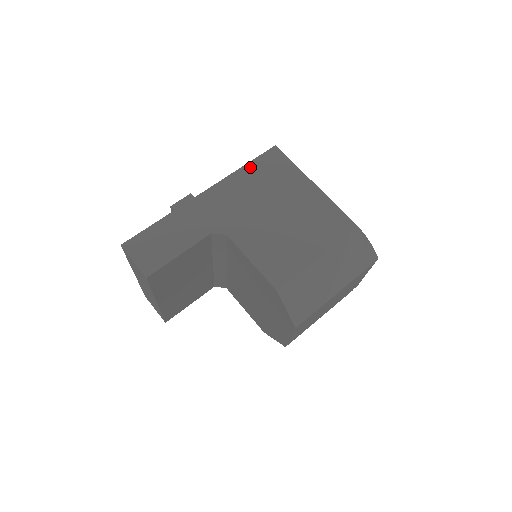
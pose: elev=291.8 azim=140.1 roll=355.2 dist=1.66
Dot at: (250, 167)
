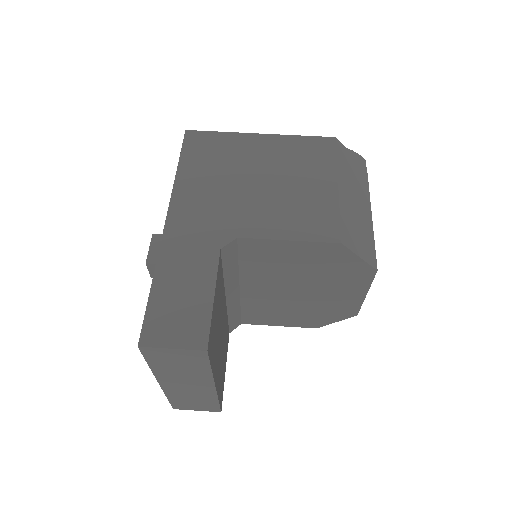
Dot at: (185, 164)
